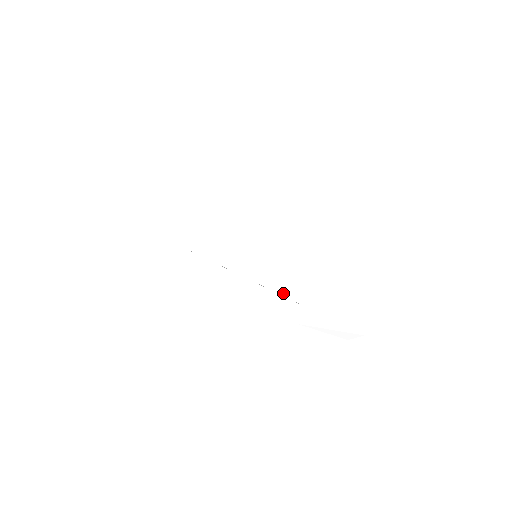
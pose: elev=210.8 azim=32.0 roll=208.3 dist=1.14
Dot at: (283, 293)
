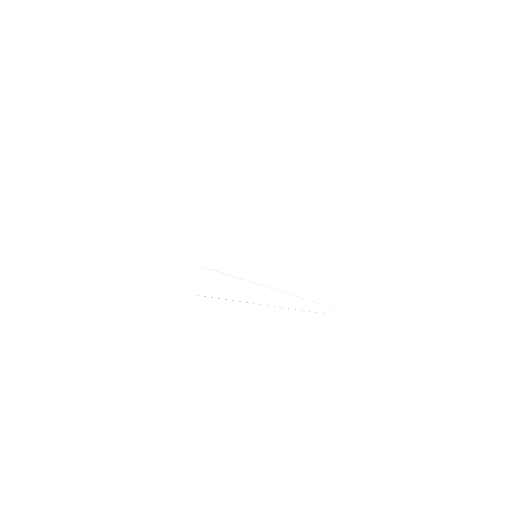
Dot at: (281, 288)
